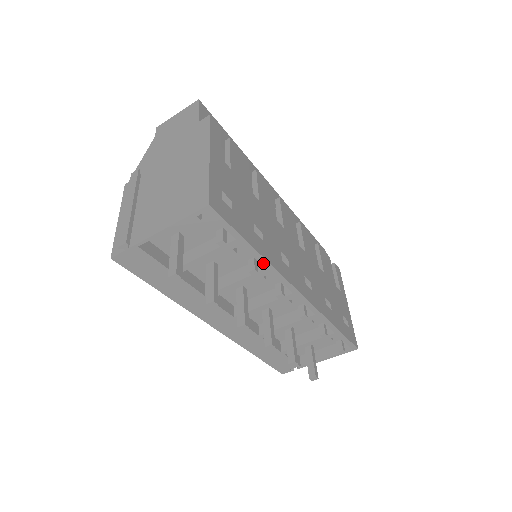
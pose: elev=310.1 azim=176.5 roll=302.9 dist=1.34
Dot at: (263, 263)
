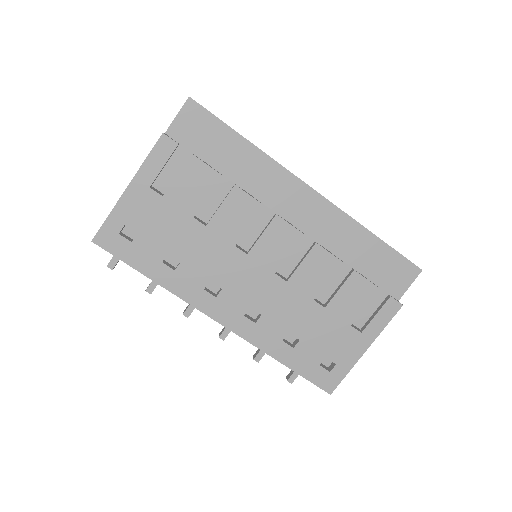
Dot at: (168, 288)
